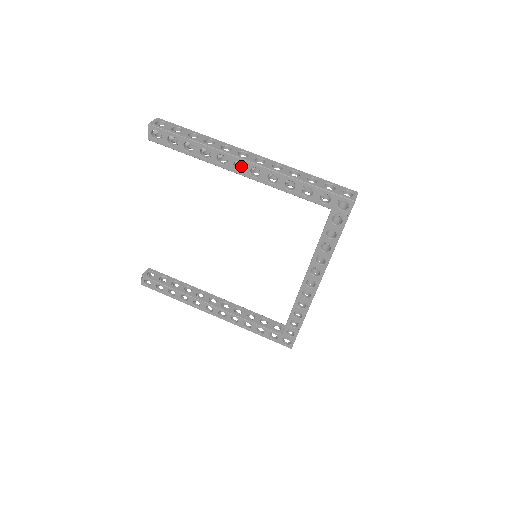
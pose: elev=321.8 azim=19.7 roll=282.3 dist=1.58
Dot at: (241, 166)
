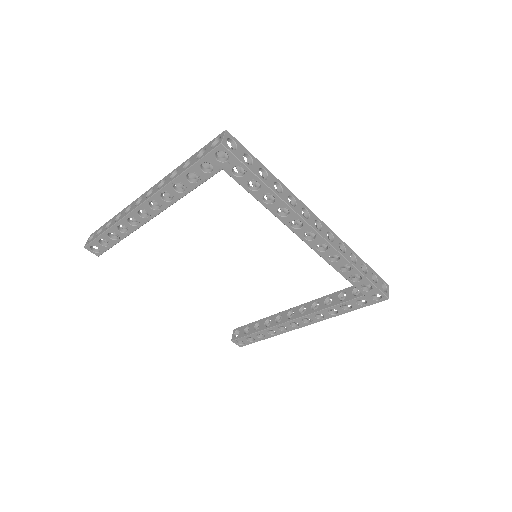
Dot at: occluded
